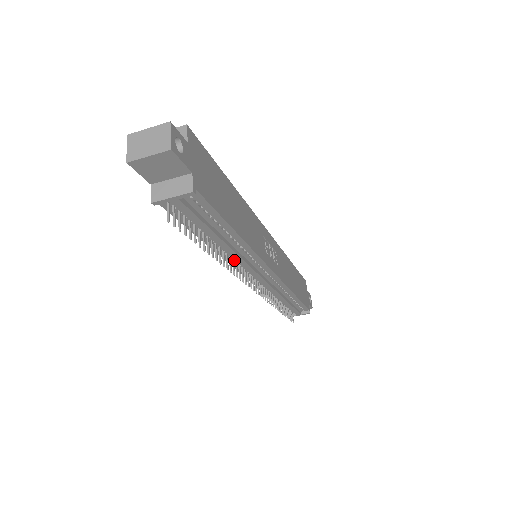
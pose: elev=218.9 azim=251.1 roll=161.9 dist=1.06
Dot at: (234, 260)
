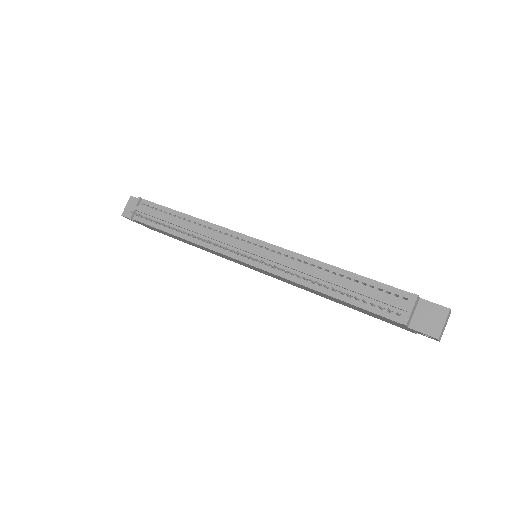
Dot at: occluded
